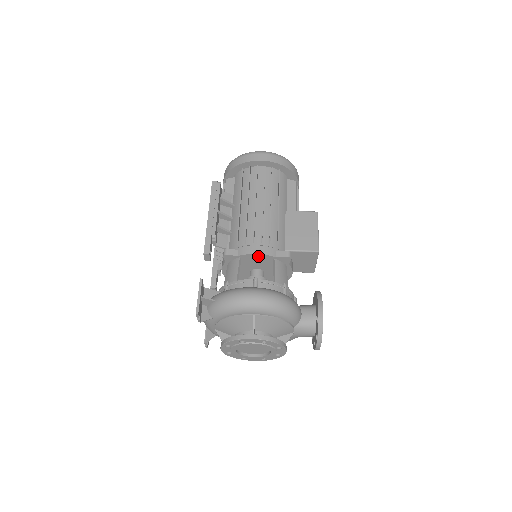
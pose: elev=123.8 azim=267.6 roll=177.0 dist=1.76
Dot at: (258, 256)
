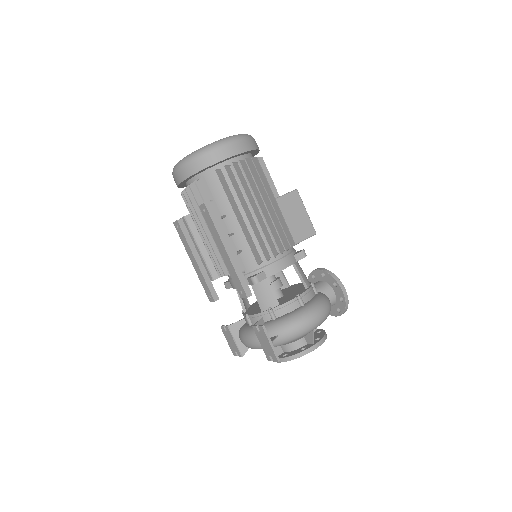
Dot at: (283, 269)
